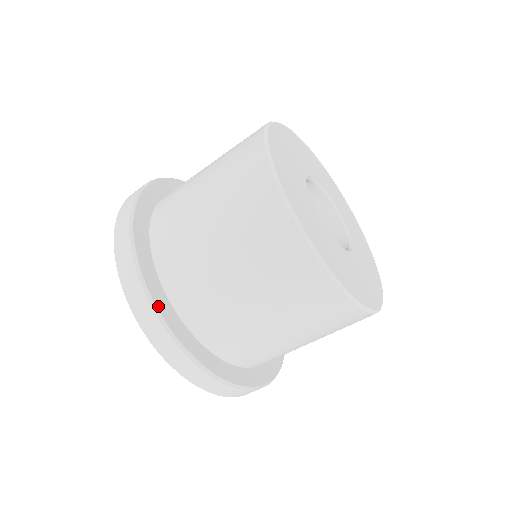
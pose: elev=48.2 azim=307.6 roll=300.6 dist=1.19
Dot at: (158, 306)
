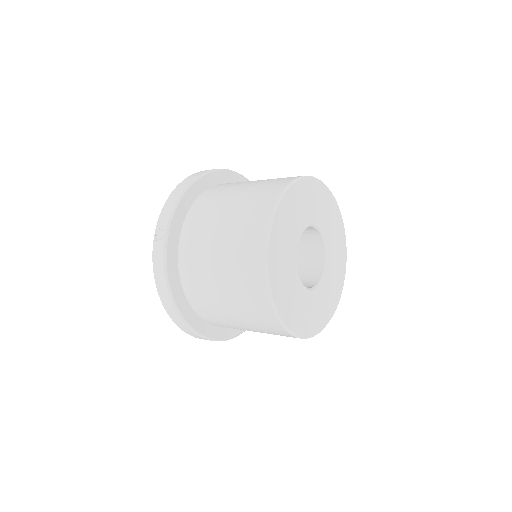
Dot at: (211, 337)
